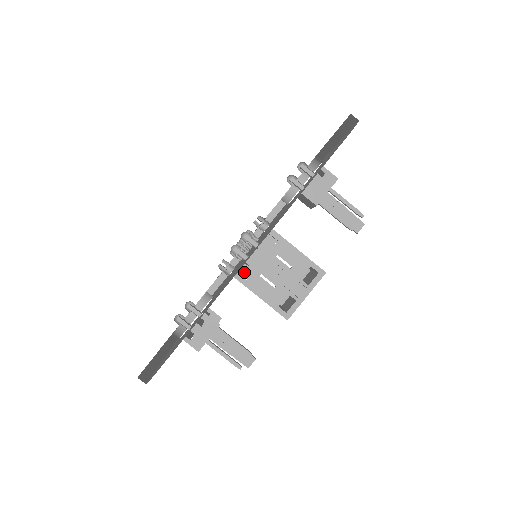
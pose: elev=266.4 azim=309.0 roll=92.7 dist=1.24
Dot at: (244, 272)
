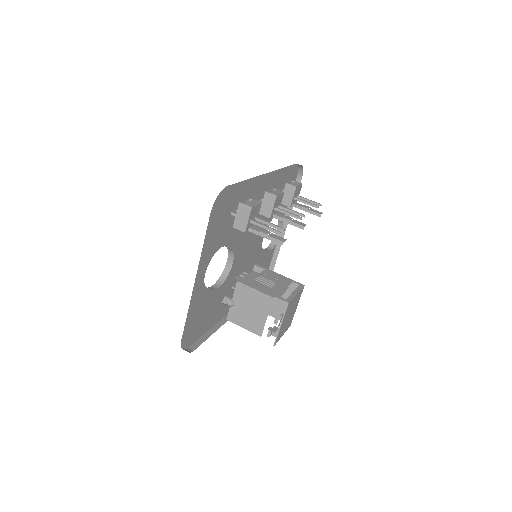
Dot at: (244, 285)
